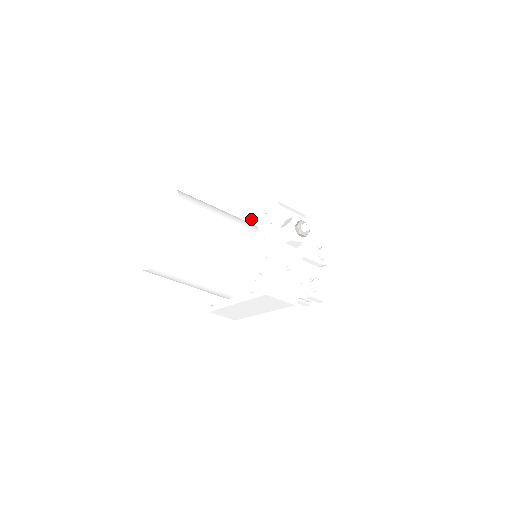
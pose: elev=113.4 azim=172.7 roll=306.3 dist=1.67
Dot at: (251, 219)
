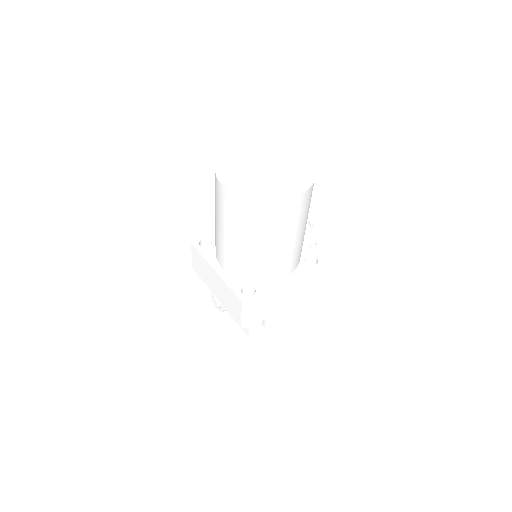
Dot at: occluded
